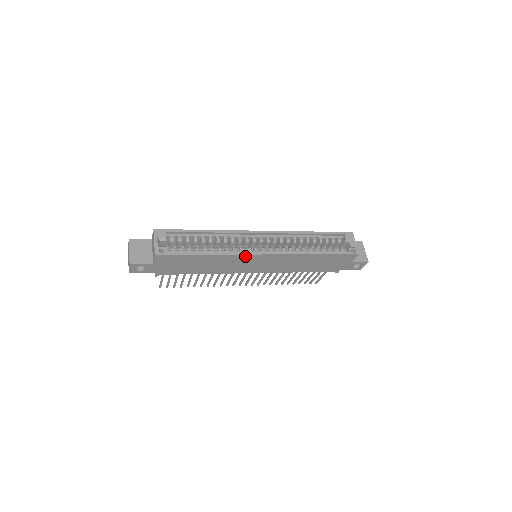
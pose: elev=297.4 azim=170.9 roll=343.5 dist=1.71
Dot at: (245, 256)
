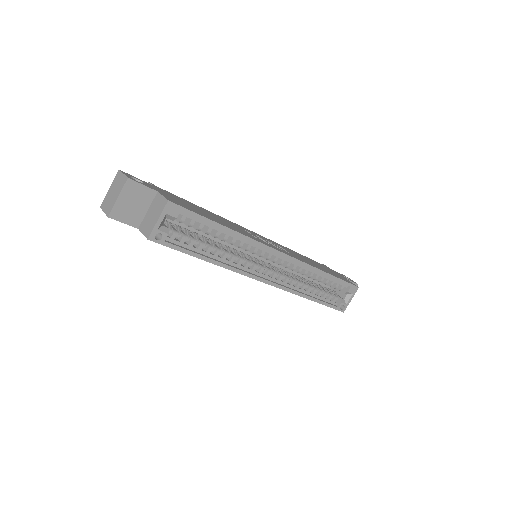
Dot at: (245, 274)
